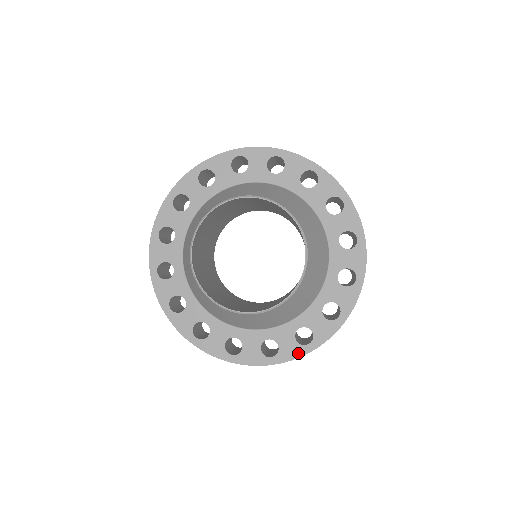
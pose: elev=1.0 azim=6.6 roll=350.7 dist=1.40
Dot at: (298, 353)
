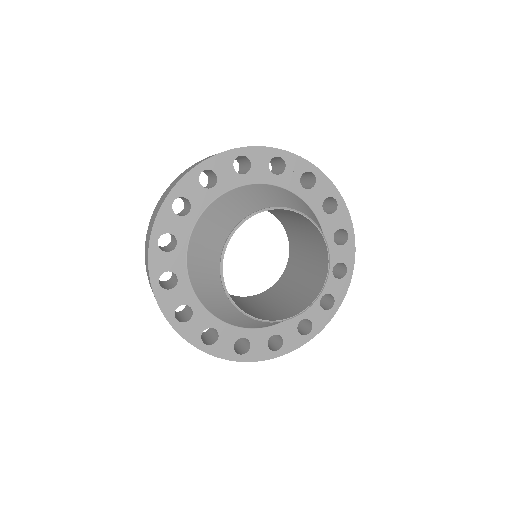
Dot at: (227, 356)
